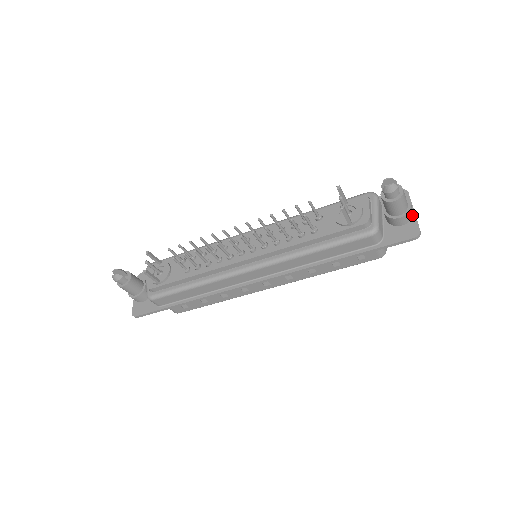
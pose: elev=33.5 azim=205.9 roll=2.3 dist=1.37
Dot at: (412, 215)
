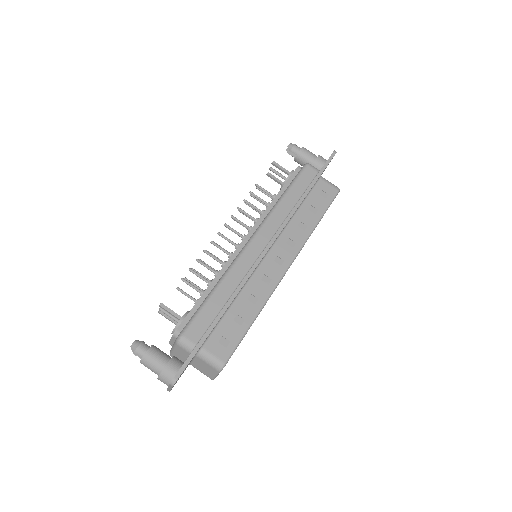
Dot at: (326, 160)
